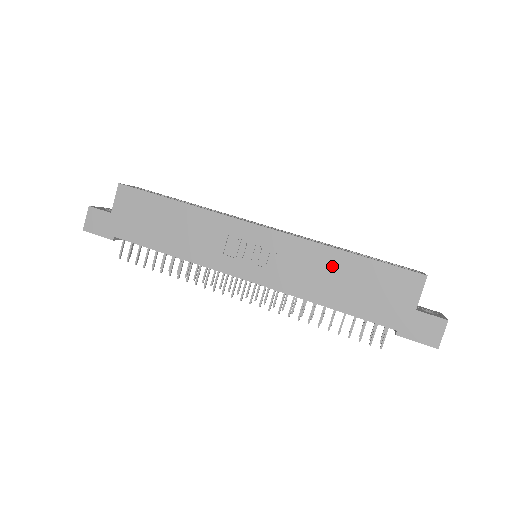
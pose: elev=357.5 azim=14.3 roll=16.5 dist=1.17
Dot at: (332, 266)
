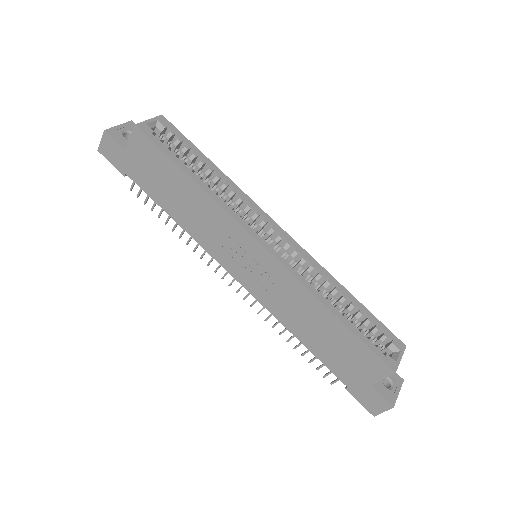
Dot at: (315, 316)
